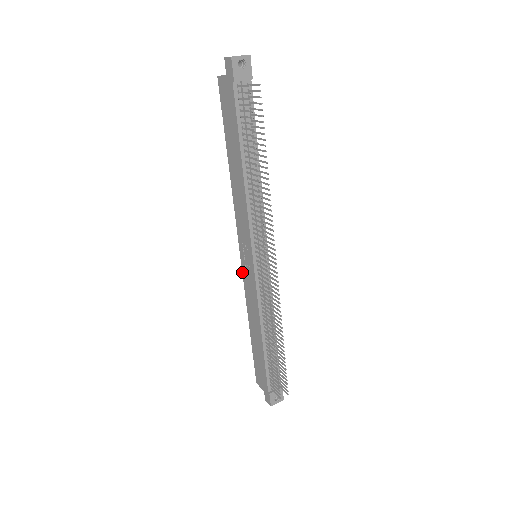
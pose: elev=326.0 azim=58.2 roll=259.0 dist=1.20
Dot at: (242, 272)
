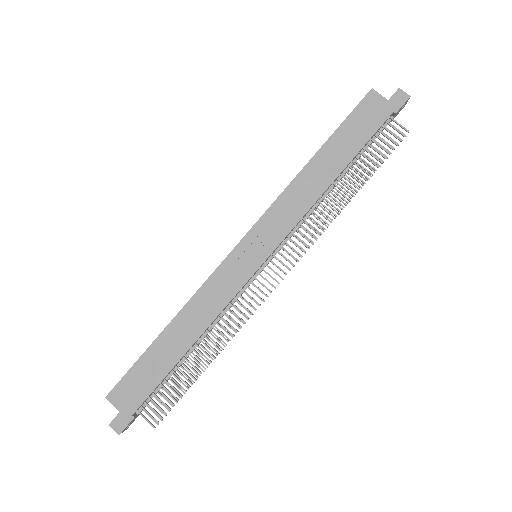
Dot at: (223, 261)
